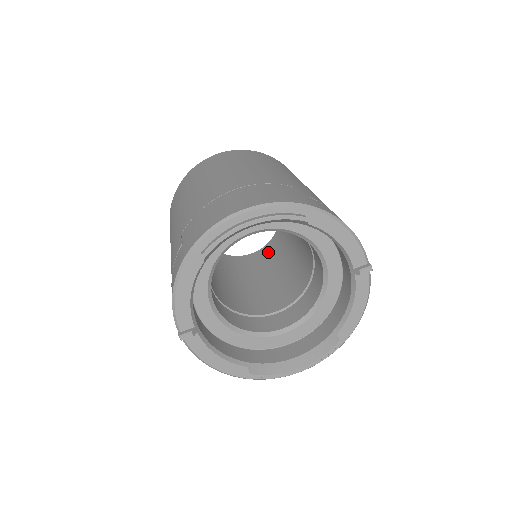
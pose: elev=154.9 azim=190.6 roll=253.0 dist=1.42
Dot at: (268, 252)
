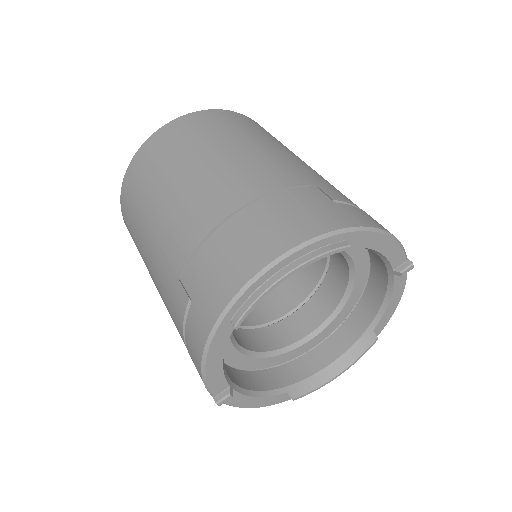
Dot at: occluded
